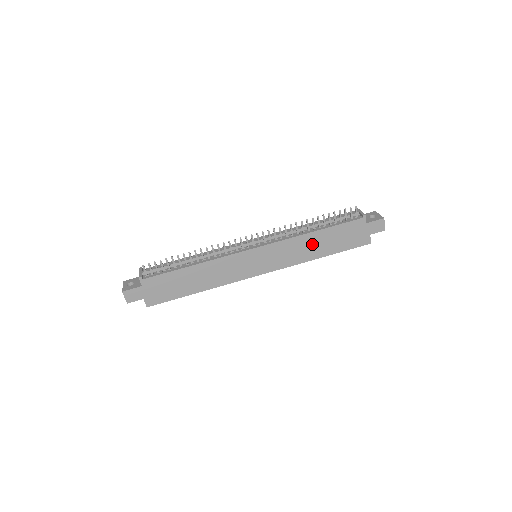
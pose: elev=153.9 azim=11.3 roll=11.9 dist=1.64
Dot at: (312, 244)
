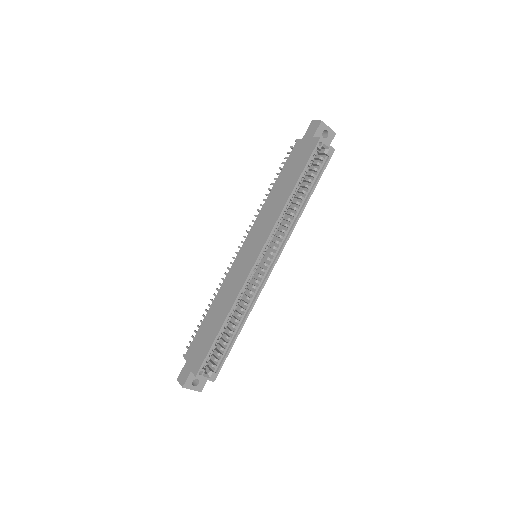
Dot at: (277, 196)
